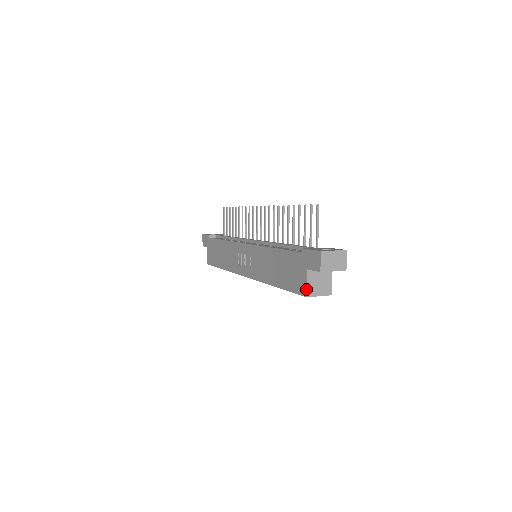
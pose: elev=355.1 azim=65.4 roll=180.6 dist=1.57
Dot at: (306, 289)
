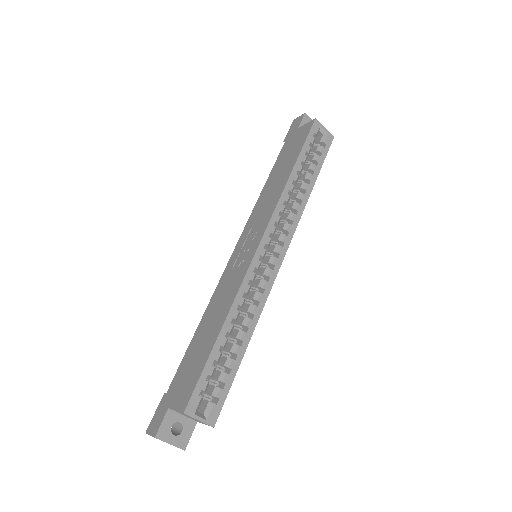
Dot at: (310, 122)
